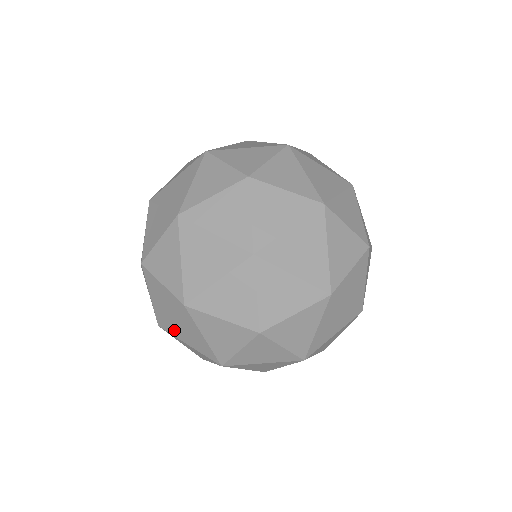
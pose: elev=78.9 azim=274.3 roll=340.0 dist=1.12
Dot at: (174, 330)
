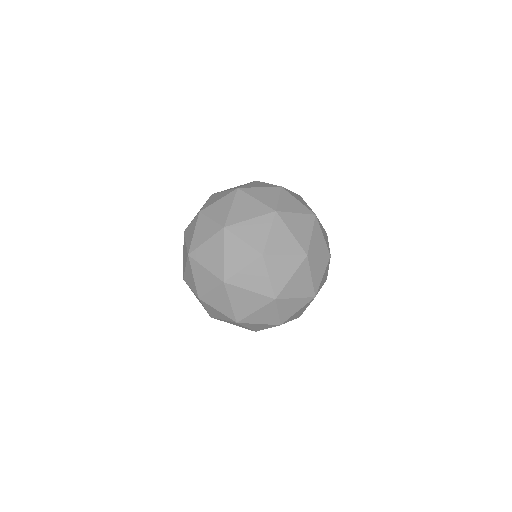
Dot at: (224, 321)
